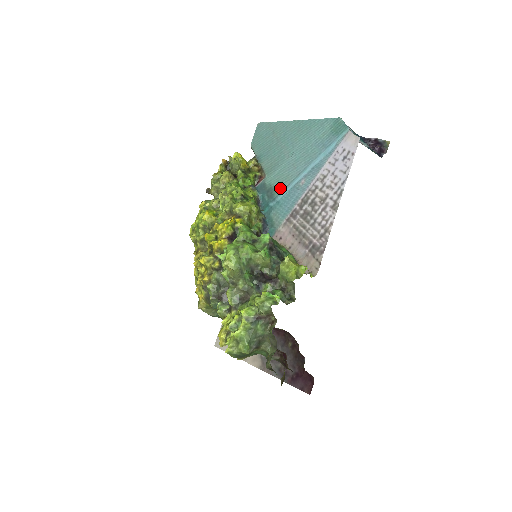
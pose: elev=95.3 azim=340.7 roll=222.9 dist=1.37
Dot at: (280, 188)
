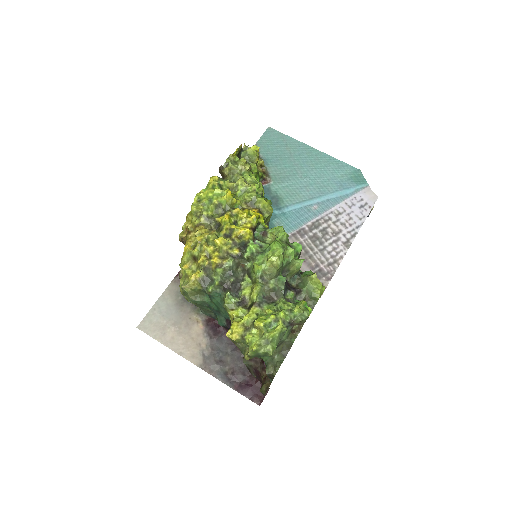
Dot at: (288, 201)
